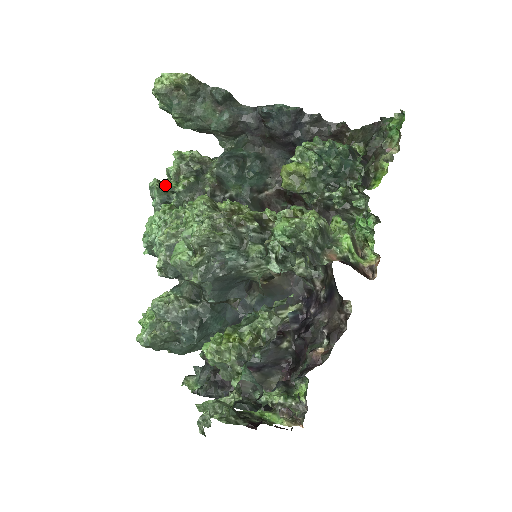
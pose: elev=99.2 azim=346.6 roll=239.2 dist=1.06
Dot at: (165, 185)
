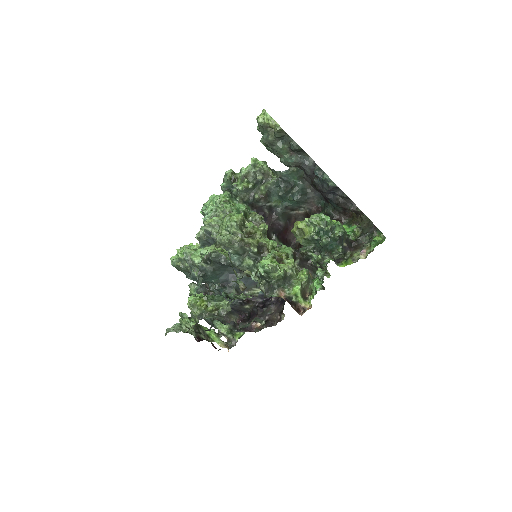
Dot at: (235, 178)
